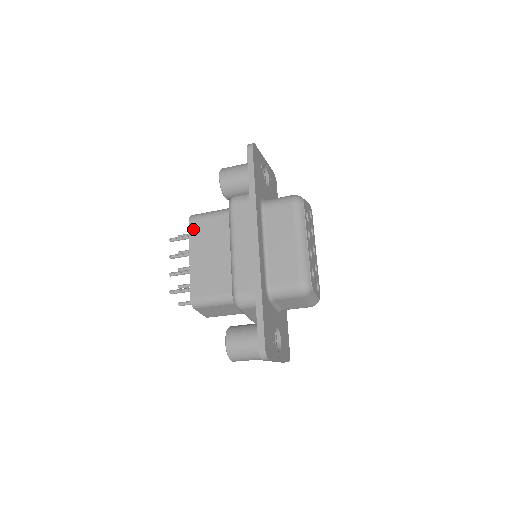
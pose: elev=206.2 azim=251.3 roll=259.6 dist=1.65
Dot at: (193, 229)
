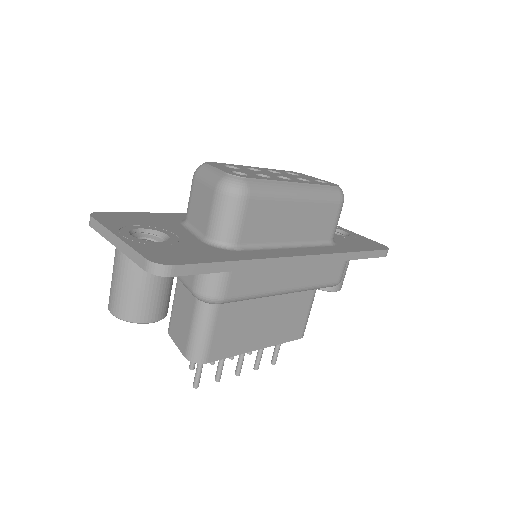
Dot at: occluded
